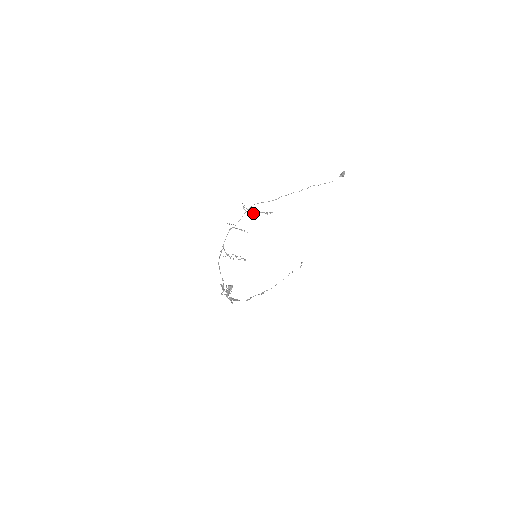
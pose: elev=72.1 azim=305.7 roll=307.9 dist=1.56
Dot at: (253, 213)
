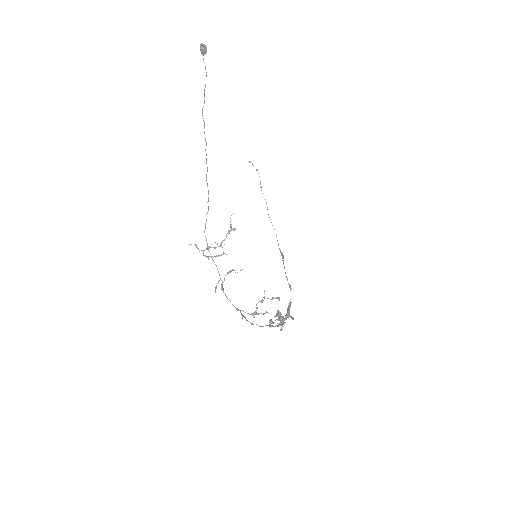
Dot at: occluded
